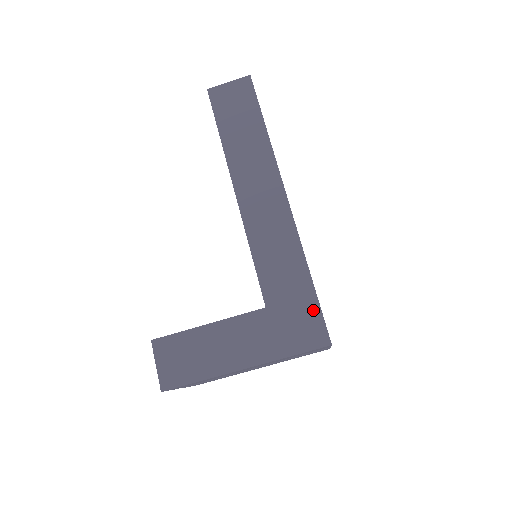
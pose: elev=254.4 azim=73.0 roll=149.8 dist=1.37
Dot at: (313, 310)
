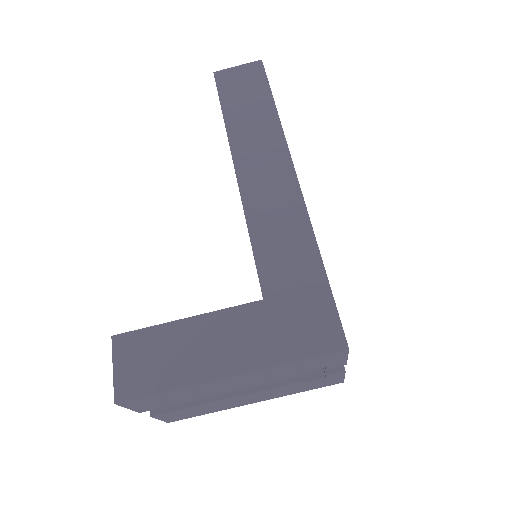
Dot at: (325, 304)
